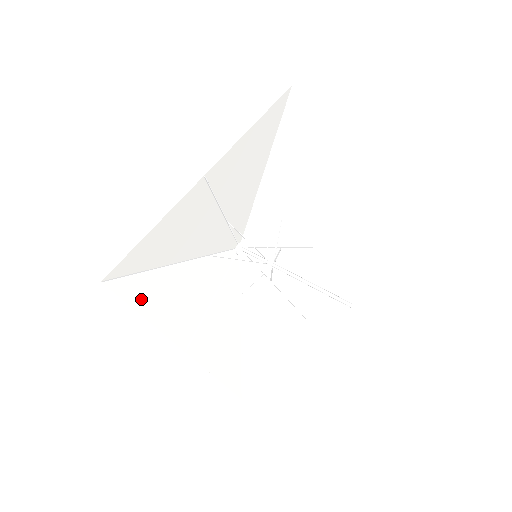
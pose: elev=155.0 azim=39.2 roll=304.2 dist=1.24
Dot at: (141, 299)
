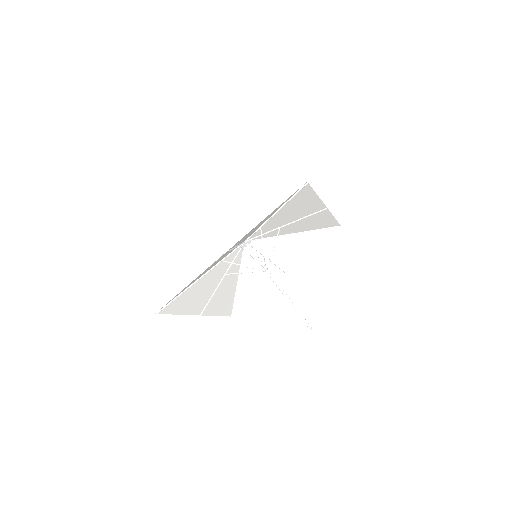
Dot at: (177, 307)
